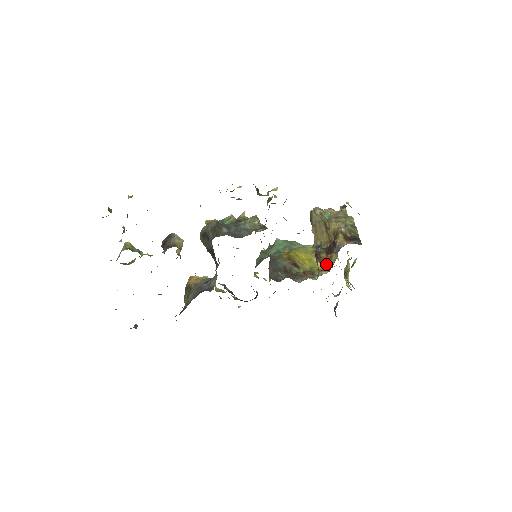
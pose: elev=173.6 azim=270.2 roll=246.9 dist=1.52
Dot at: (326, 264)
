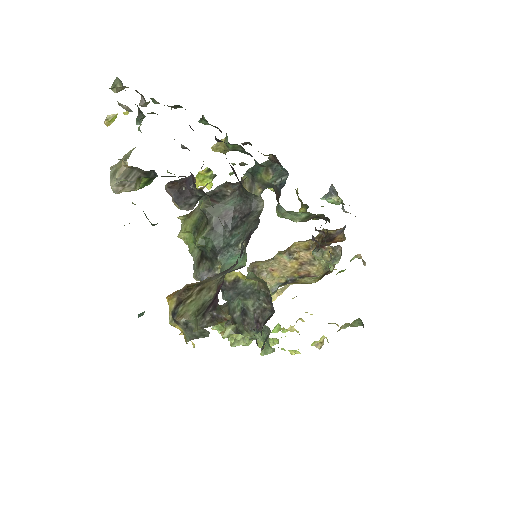
Dot at: (341, 241)
